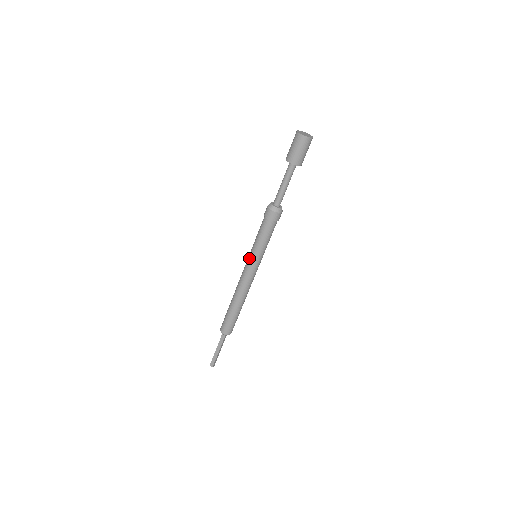
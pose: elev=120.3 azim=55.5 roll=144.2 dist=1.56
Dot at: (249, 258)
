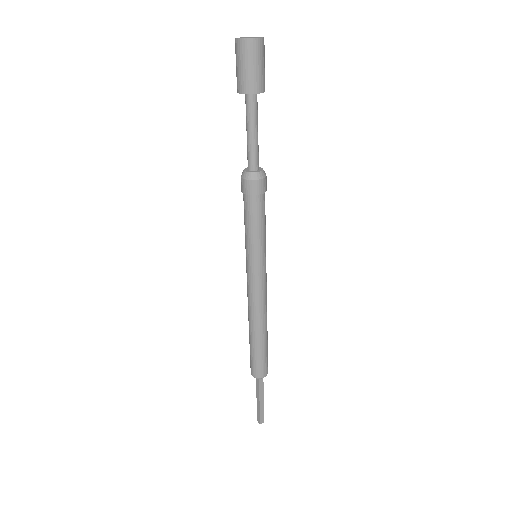
Dot at: occluded
